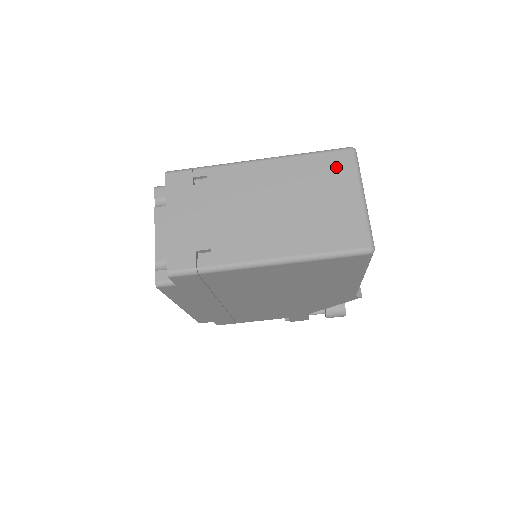
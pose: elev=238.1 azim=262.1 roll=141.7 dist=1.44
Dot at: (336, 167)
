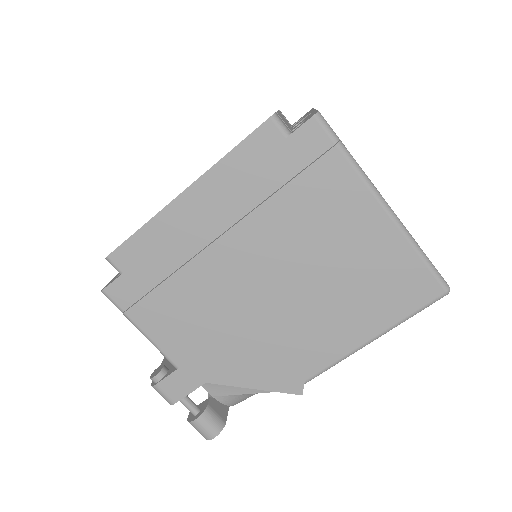
Dot at: occluded
